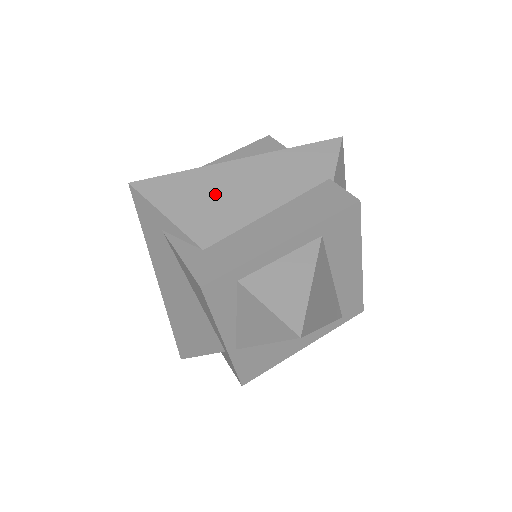
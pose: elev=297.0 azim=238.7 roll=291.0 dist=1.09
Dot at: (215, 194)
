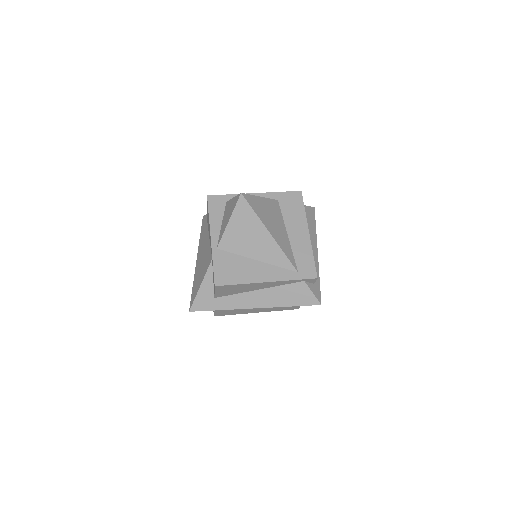
Dot at: occluded
